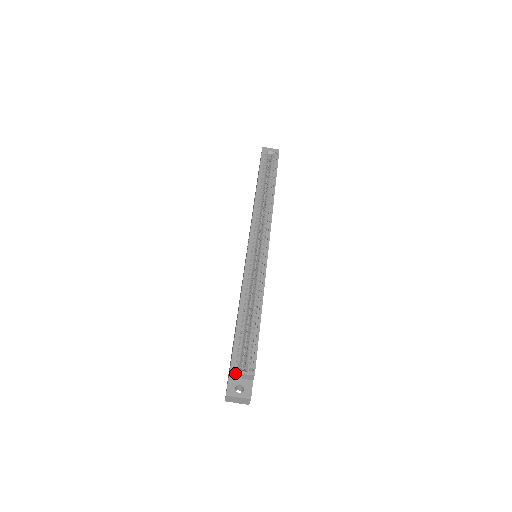
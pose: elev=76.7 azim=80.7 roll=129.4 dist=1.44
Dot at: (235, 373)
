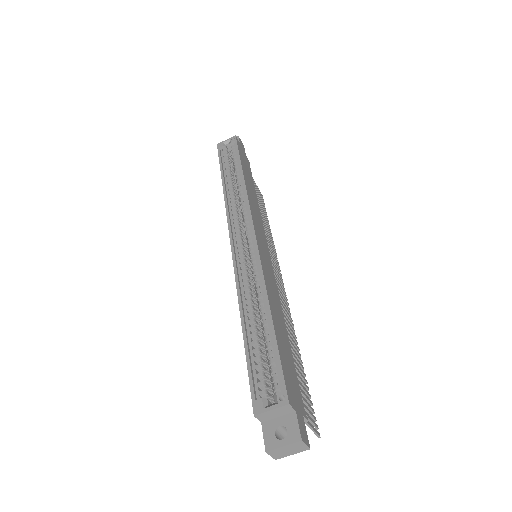
Dot at: (262, 414)
